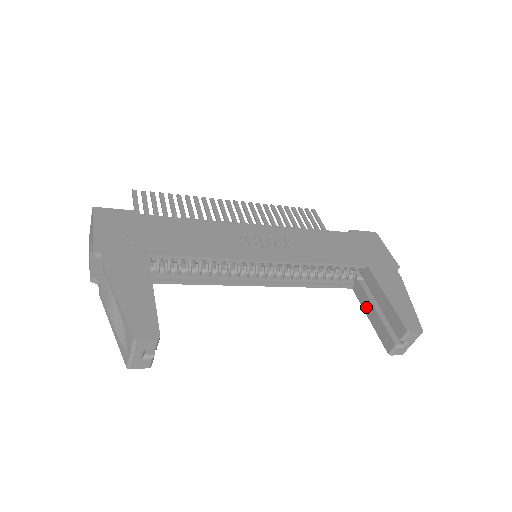
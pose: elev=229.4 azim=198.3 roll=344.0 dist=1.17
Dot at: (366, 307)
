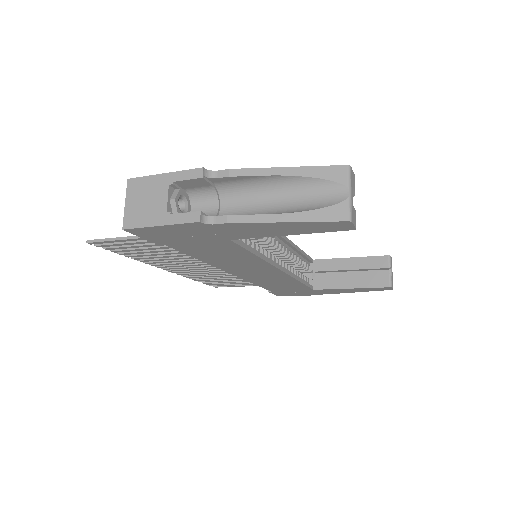
Dot at: (340, 284)
